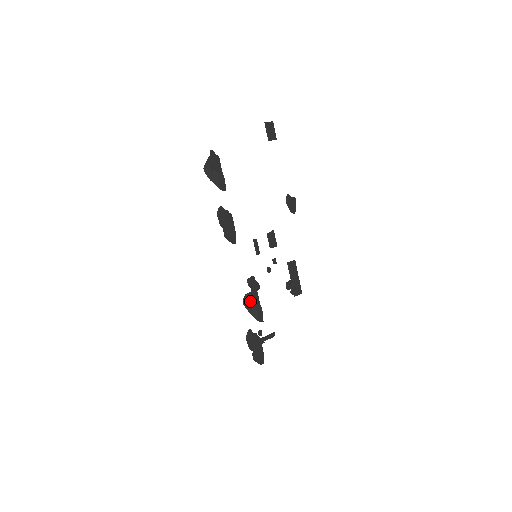
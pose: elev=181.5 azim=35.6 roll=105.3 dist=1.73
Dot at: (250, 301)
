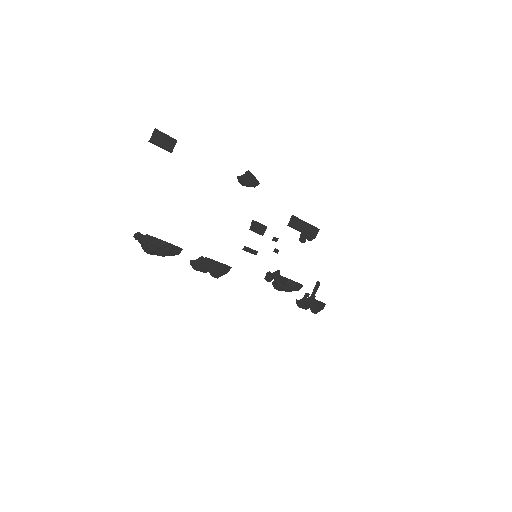
Dot at: (280, 285)
